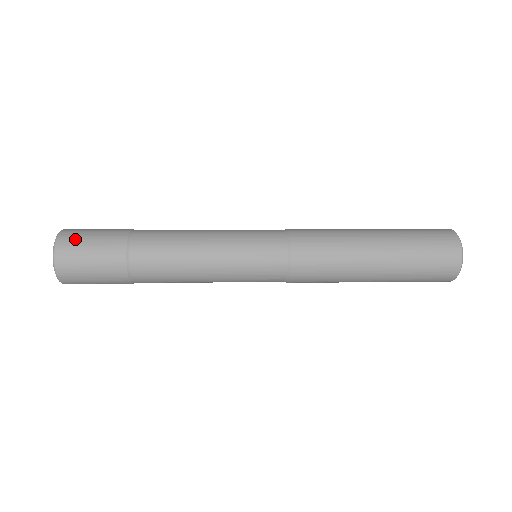
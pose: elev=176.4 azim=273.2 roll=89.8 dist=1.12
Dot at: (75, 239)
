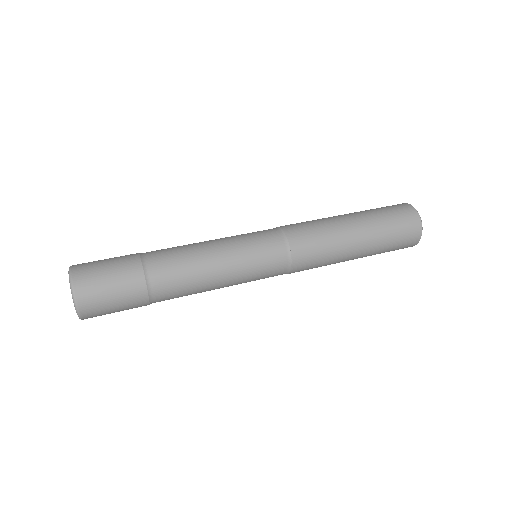
Dot at: (89, 269)
